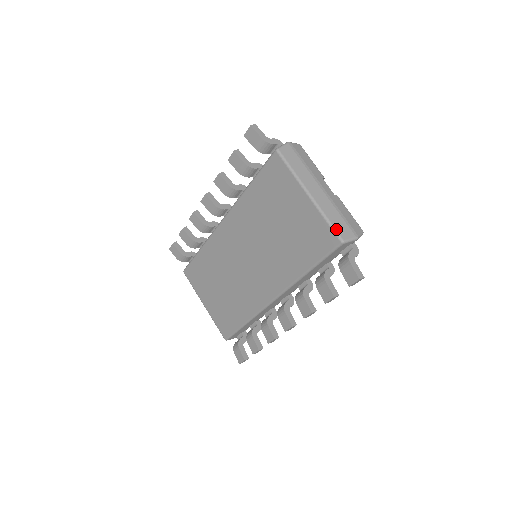
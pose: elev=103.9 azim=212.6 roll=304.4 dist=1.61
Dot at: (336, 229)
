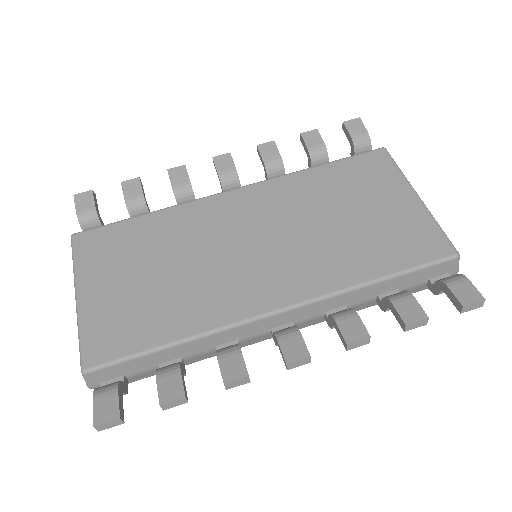
Dot at: (449, 240)
